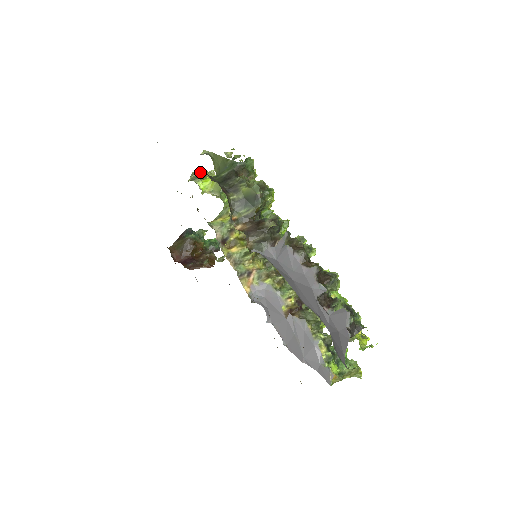
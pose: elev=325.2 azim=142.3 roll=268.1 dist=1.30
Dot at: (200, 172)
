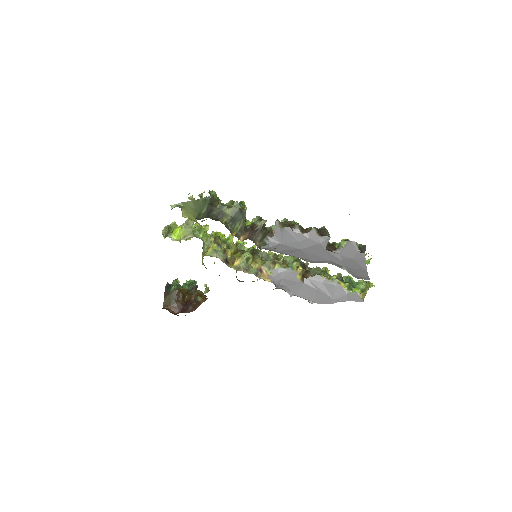
Dot at: (167, 227)
